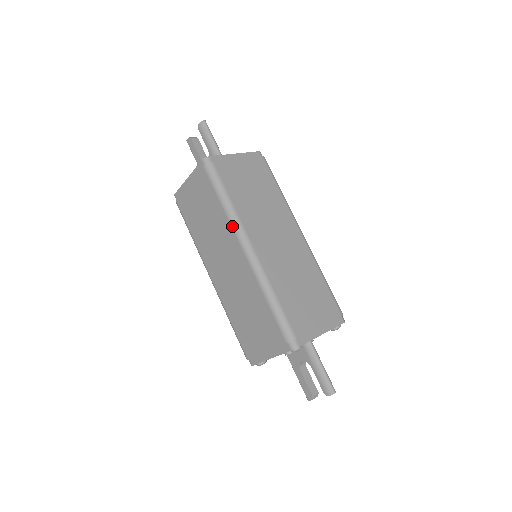
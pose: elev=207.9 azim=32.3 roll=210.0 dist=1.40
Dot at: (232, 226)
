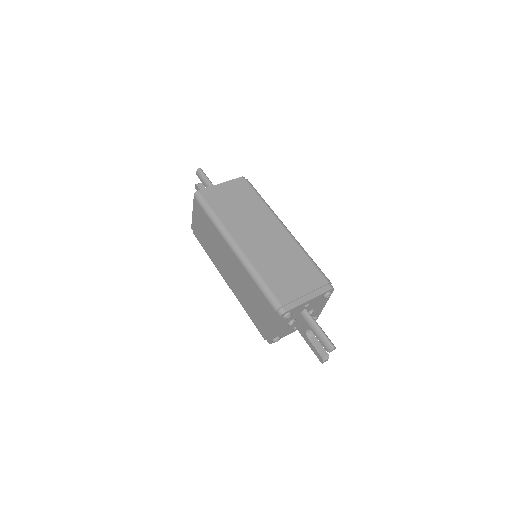
Dot at: (221, 235)
